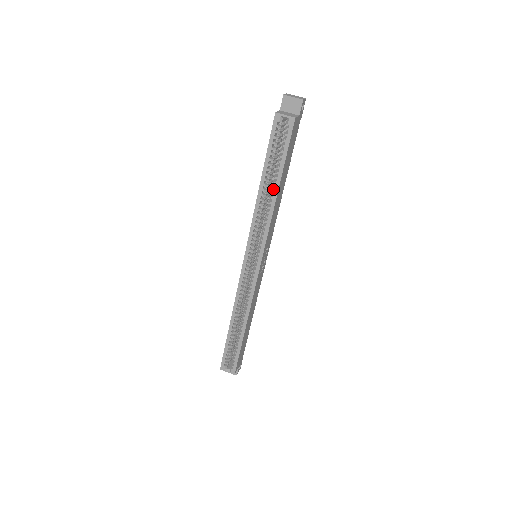
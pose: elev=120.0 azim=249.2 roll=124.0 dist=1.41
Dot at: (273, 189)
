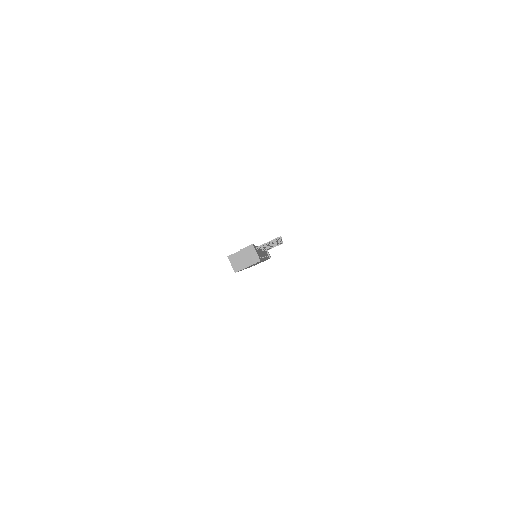
Dot at: occluded
